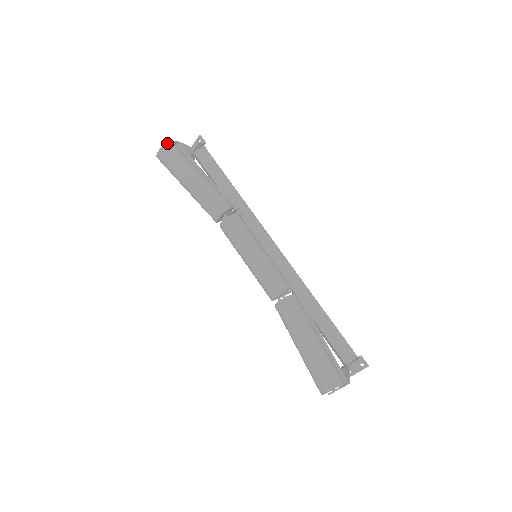
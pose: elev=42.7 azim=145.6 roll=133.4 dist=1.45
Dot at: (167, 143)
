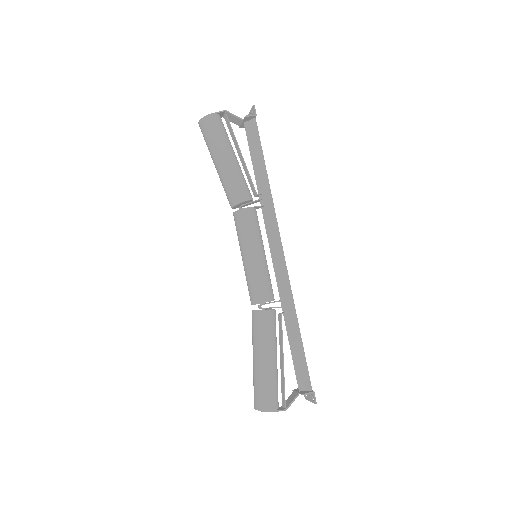
Dot at: (207, 116)
